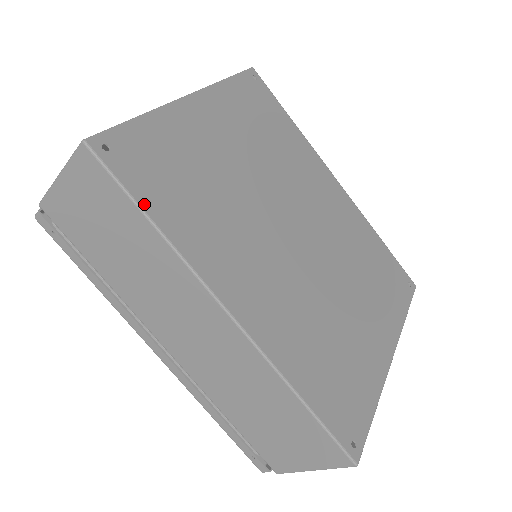
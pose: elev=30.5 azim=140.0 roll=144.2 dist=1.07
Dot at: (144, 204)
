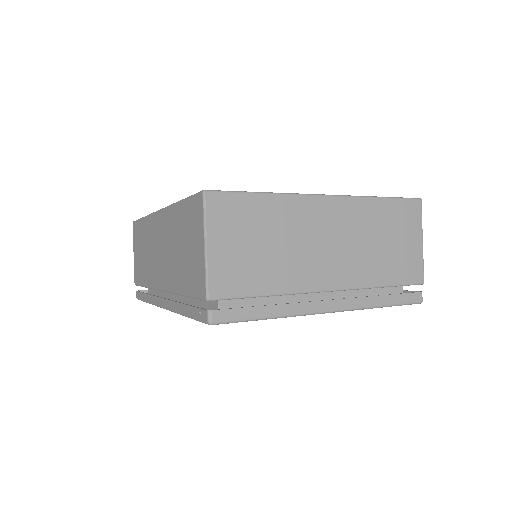
Dot at: occluded
